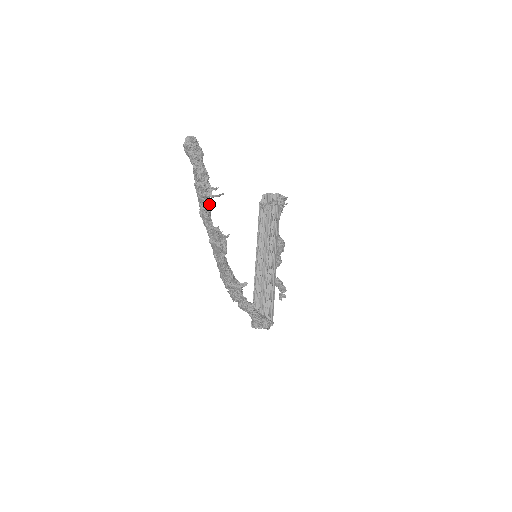
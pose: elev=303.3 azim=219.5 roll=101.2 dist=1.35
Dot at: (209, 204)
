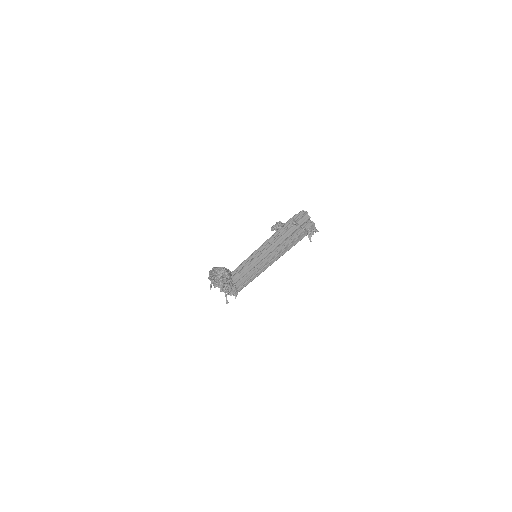
Dot at: occluded
